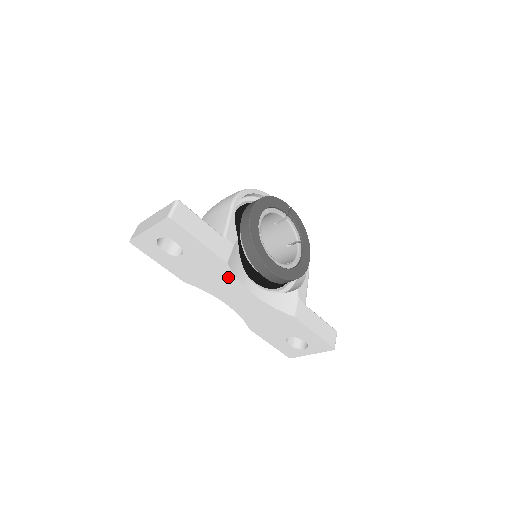
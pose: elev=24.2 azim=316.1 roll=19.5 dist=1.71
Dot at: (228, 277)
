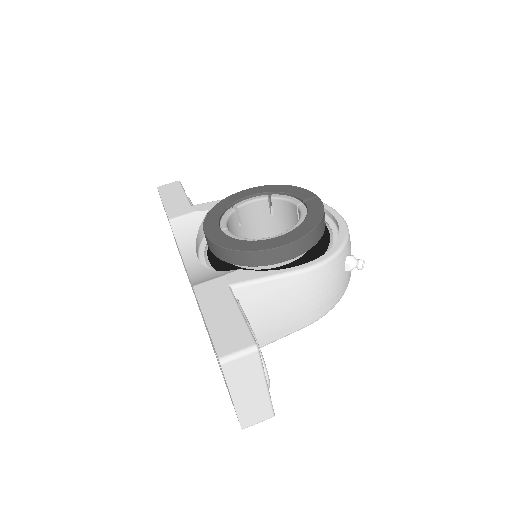
Dot at: occluded
